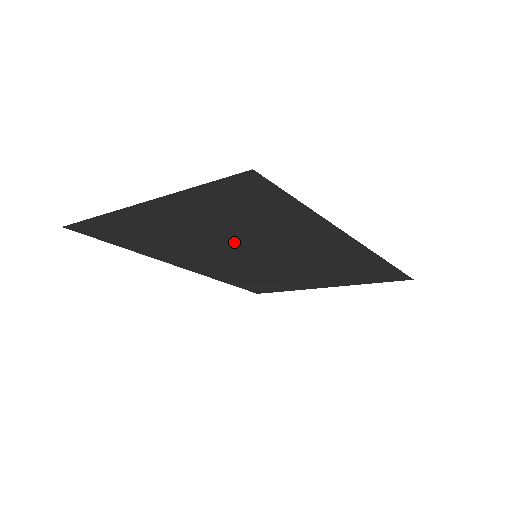
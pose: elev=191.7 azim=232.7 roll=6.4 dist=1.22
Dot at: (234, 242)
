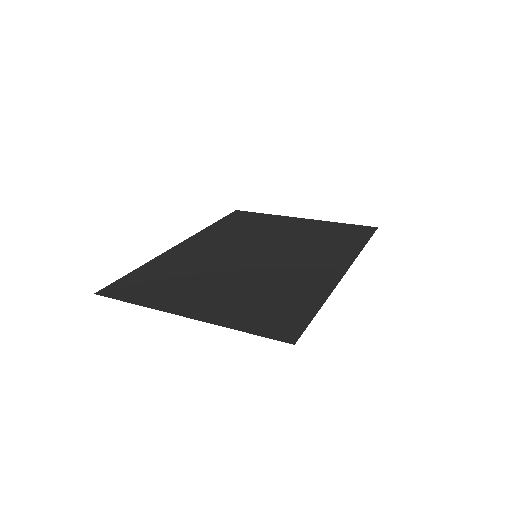
Dot at: (244, 272)
